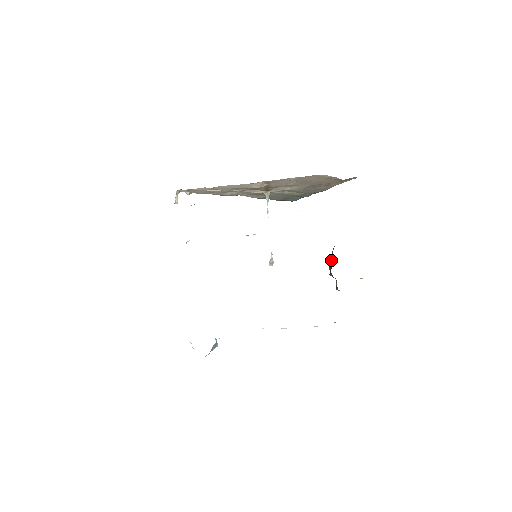
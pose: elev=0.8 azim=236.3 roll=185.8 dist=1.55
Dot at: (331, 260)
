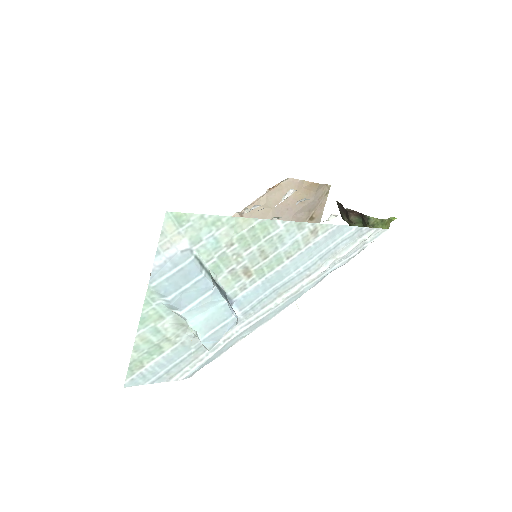
Dot at: (341, 210)
